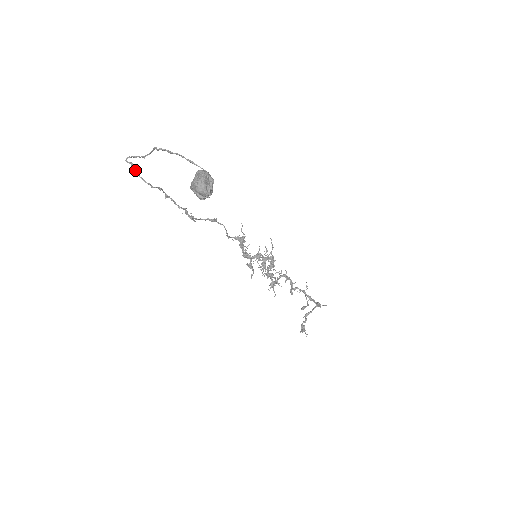
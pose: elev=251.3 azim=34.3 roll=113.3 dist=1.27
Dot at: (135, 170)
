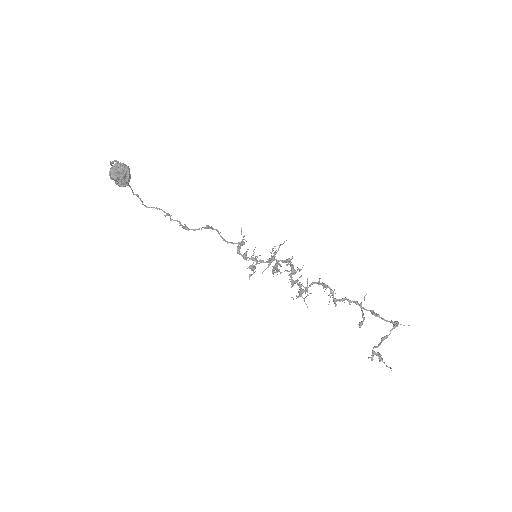
Dot at: (140, 199)
